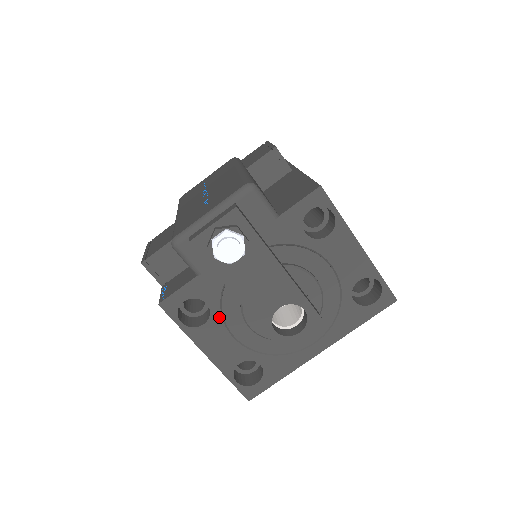
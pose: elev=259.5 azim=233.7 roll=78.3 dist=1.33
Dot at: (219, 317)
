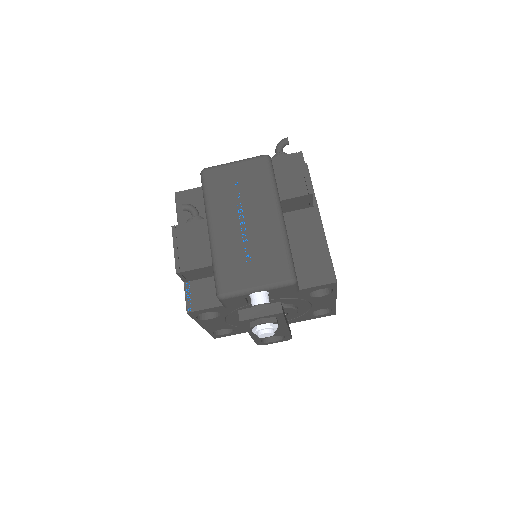
Dot at: (224, 317)
